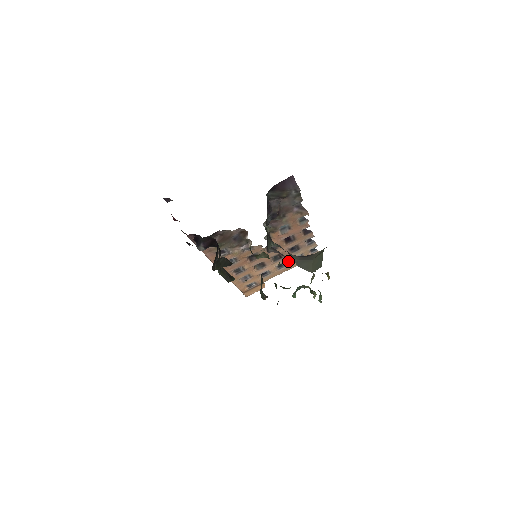
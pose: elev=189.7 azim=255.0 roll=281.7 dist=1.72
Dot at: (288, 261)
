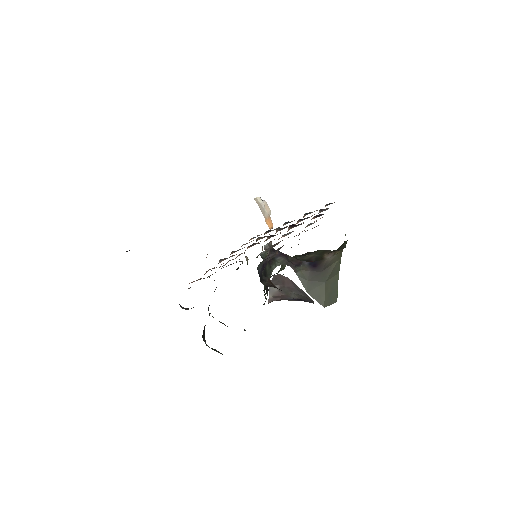
Dot at: occluded
